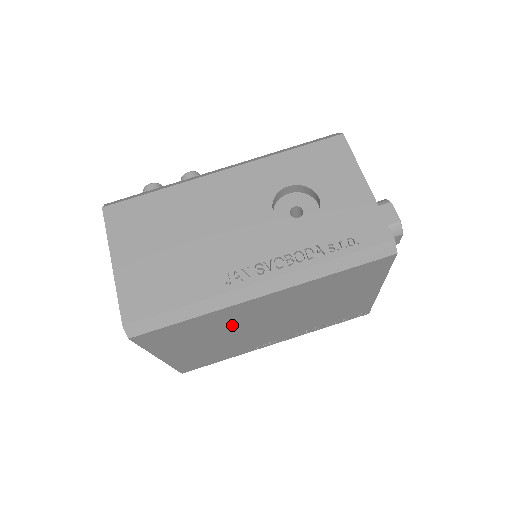
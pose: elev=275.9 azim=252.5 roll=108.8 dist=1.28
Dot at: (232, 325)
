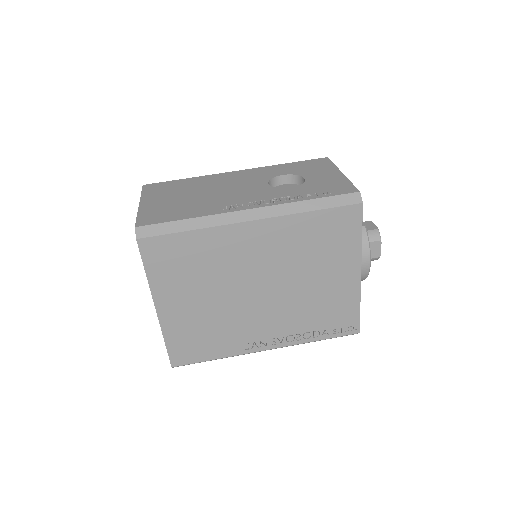
Dot at: (224, 270)
